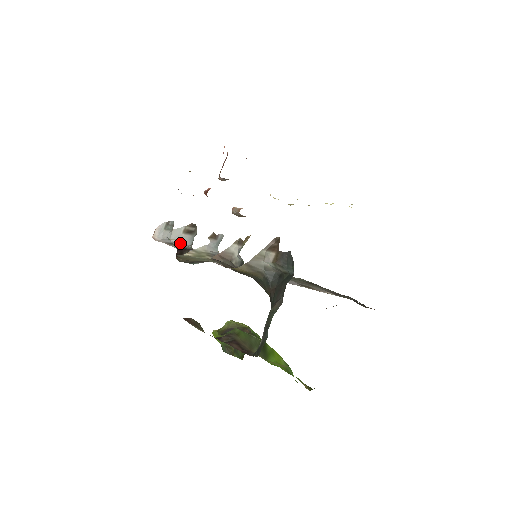
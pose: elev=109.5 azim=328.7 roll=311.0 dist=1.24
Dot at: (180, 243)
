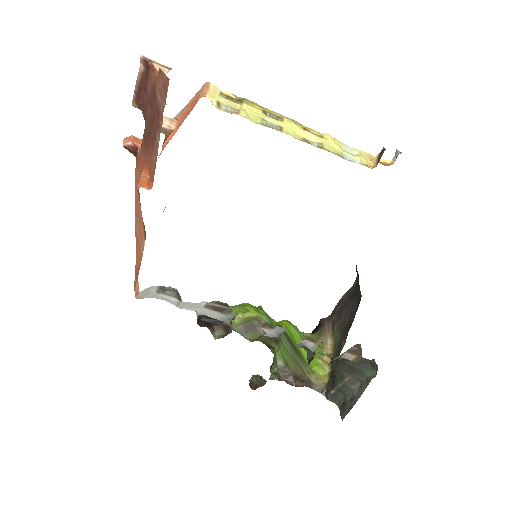
Dot at: (201, 315)
